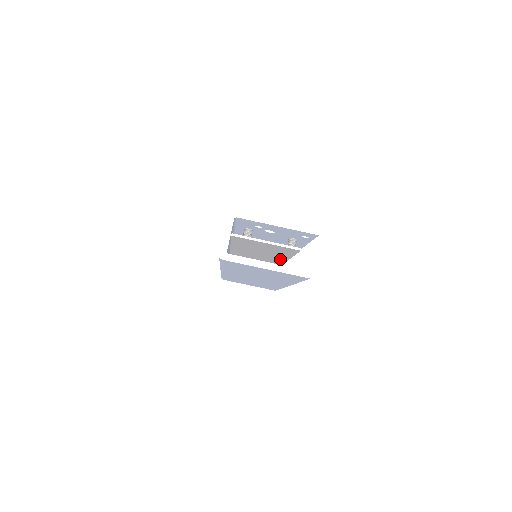
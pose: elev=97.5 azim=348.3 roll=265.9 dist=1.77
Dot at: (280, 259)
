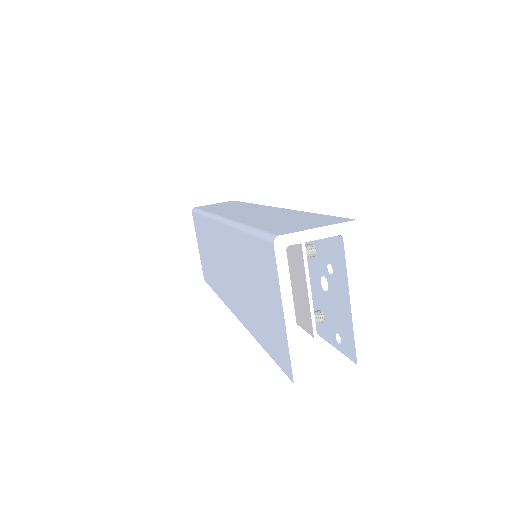
Dot at: occluded
